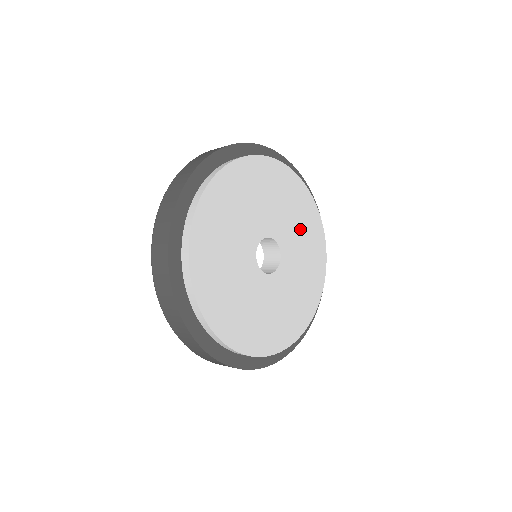
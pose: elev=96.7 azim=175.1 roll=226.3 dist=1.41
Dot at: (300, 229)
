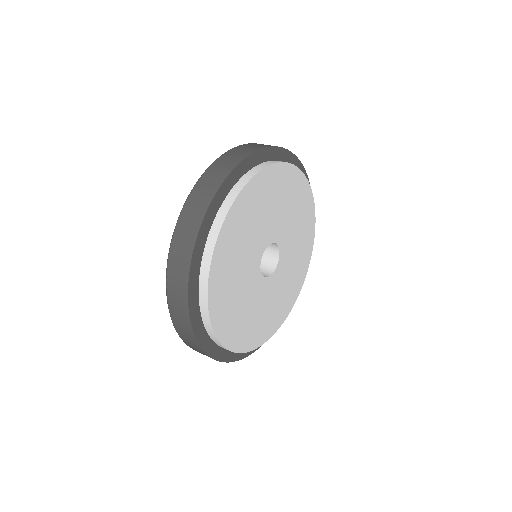
Dot at: (296, 259)
